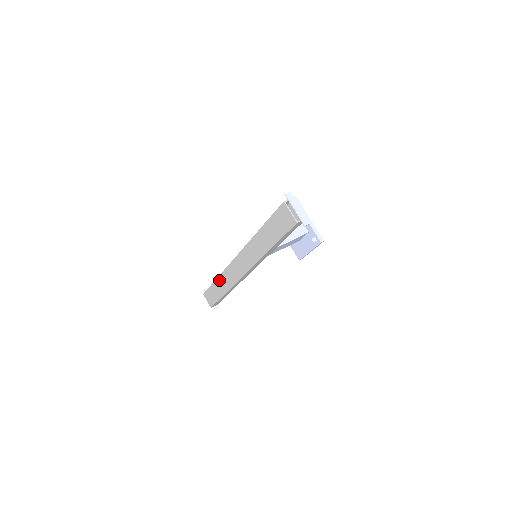
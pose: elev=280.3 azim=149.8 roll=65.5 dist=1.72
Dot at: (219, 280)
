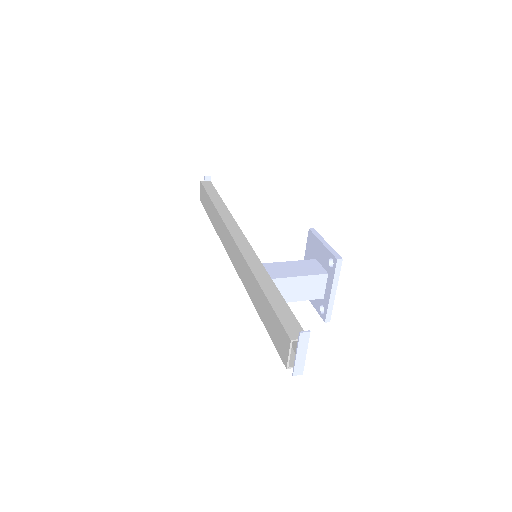
Dot at: (214, 210)
